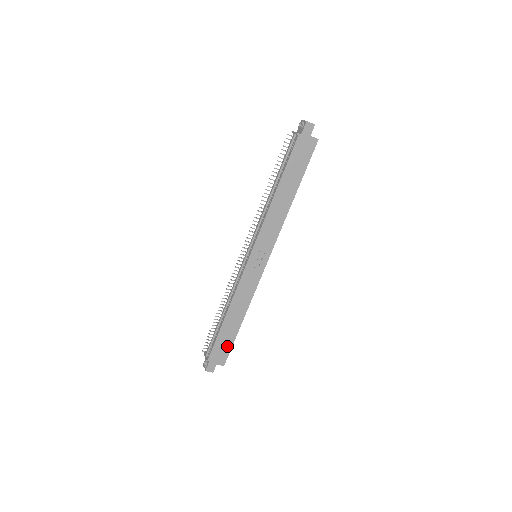
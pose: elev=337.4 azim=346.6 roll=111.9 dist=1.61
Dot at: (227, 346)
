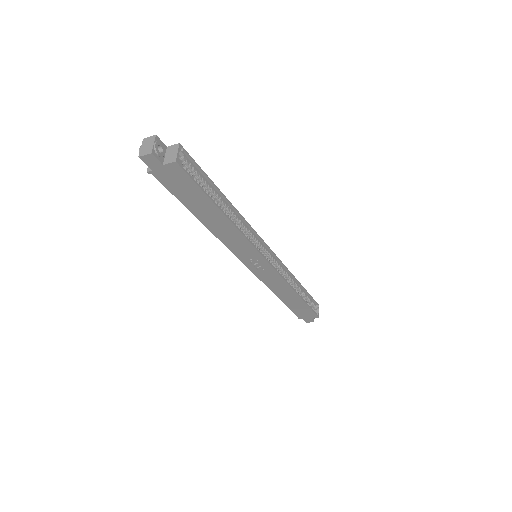
Dot at: (306, 309)
